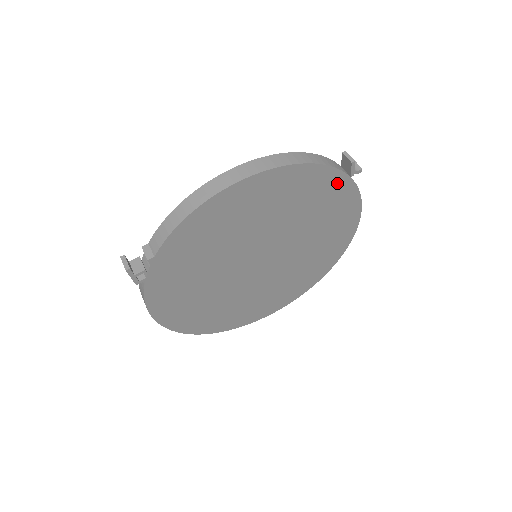
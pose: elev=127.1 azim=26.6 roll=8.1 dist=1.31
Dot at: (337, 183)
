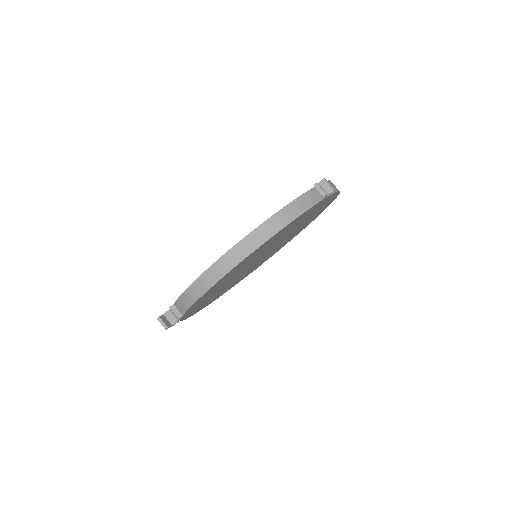
Dot at: (313, 207)
